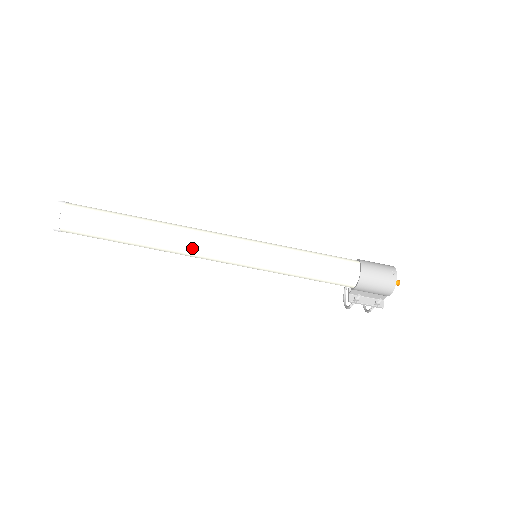
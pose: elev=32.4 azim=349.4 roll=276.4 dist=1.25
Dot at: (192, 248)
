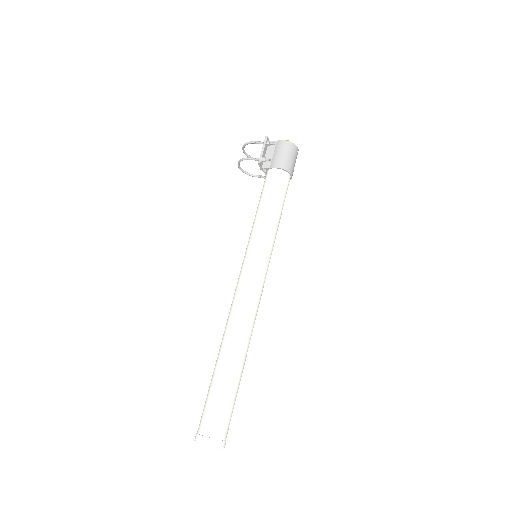
Dot at: occluded
